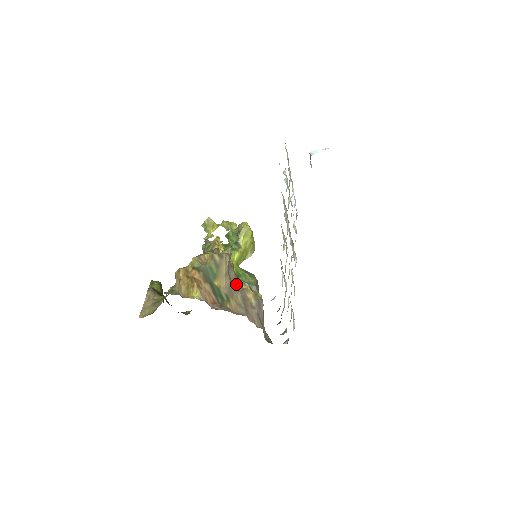
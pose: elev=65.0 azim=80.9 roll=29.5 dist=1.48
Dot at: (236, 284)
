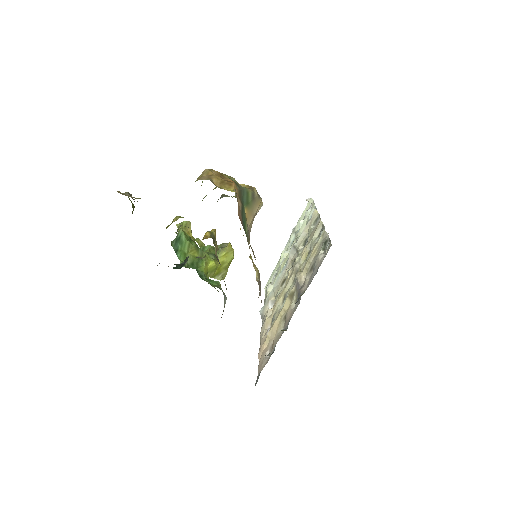
Dot at: (248, 244)
